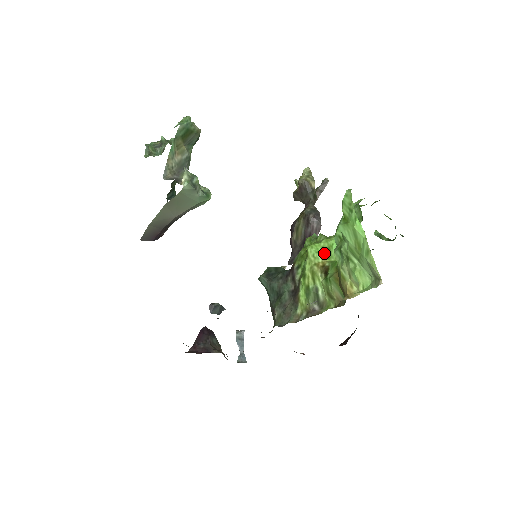
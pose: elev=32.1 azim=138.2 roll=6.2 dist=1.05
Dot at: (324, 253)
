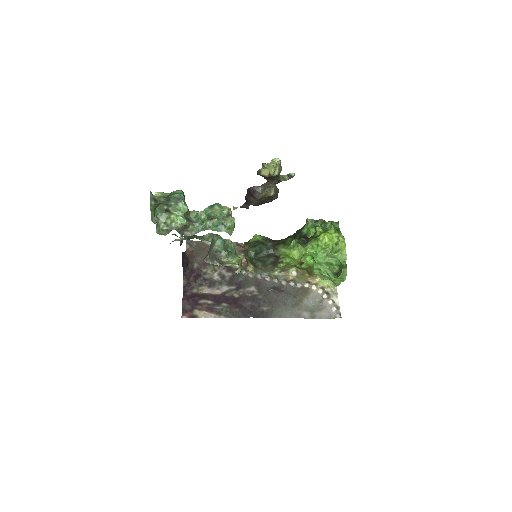
Dot at: (302, 257)
